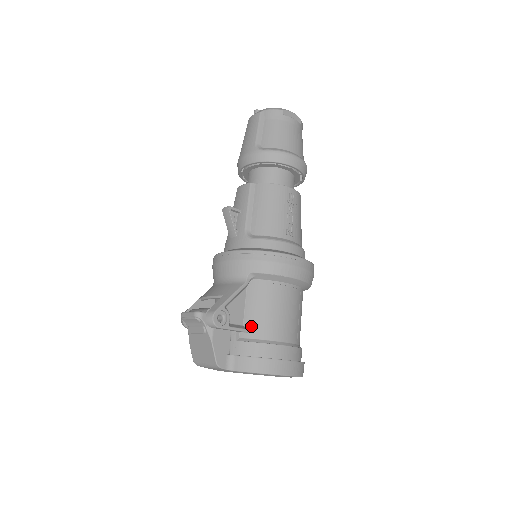
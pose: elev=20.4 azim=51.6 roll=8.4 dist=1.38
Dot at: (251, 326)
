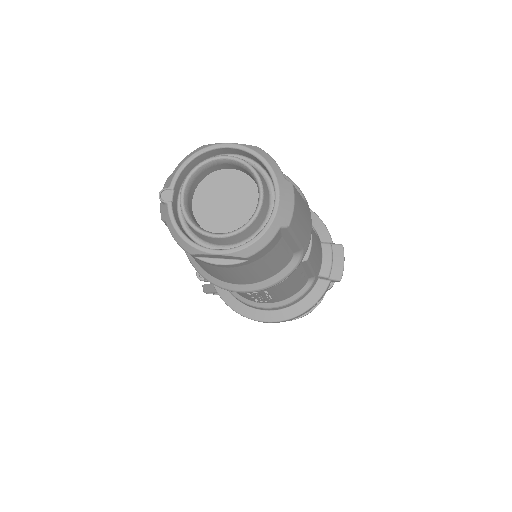
Dot at: occluded
